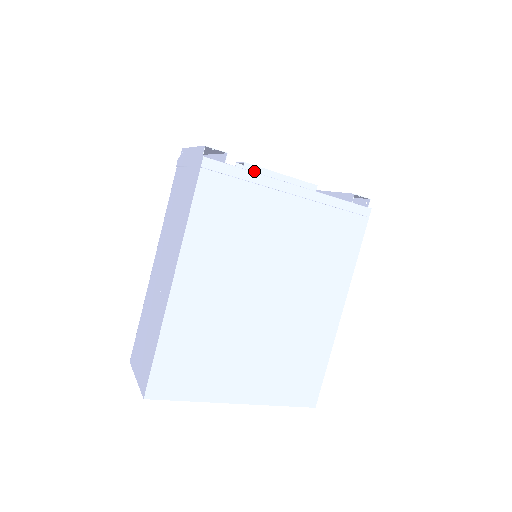
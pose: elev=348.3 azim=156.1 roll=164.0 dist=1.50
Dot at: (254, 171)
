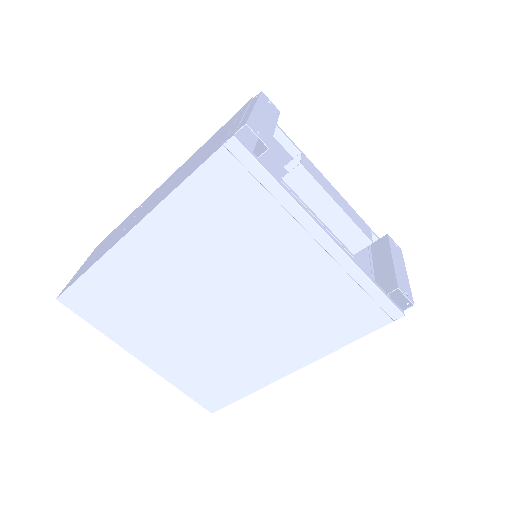
Dot at: (306, 180)
